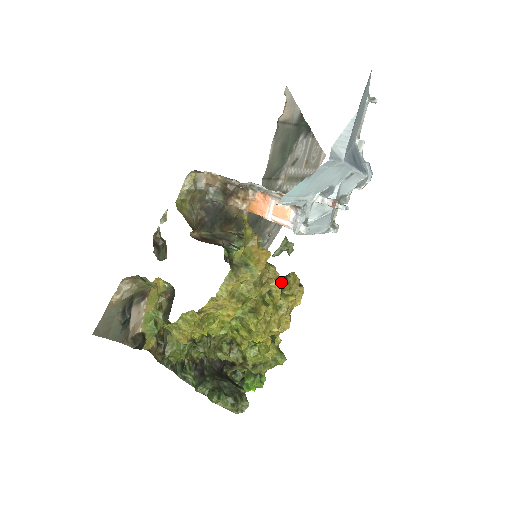
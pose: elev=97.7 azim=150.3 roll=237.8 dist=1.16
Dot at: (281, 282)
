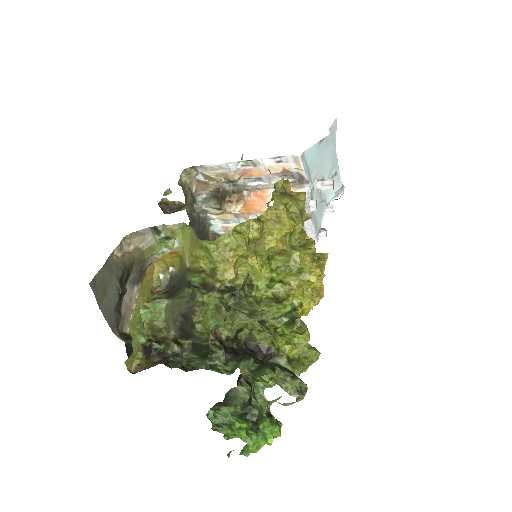
Dot at: occluded
